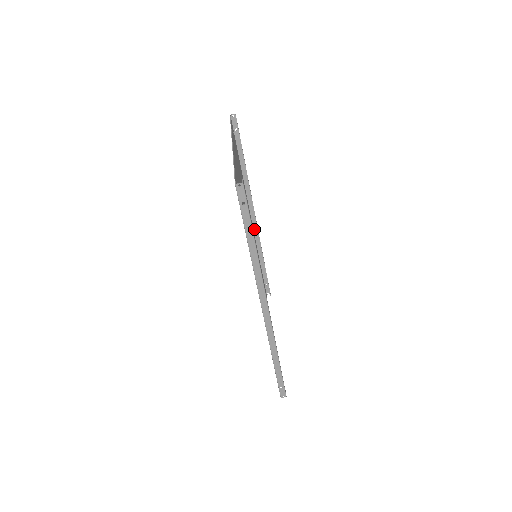
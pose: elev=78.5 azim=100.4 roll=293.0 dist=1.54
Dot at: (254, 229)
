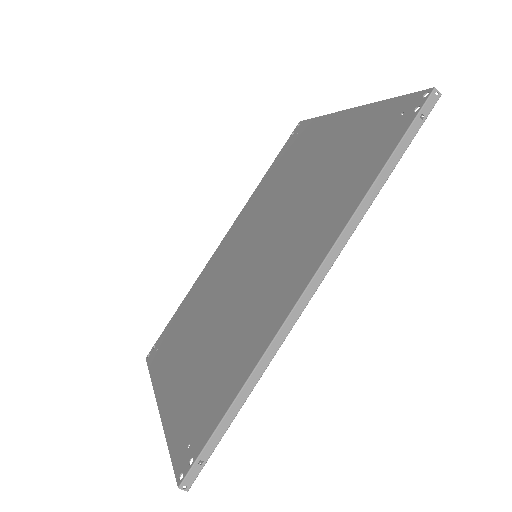
Dot at: occluded
